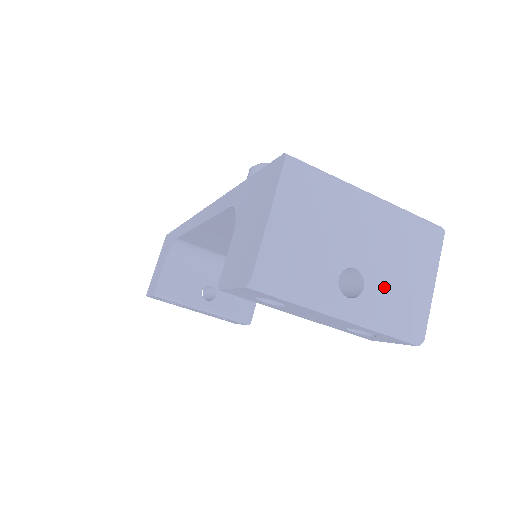
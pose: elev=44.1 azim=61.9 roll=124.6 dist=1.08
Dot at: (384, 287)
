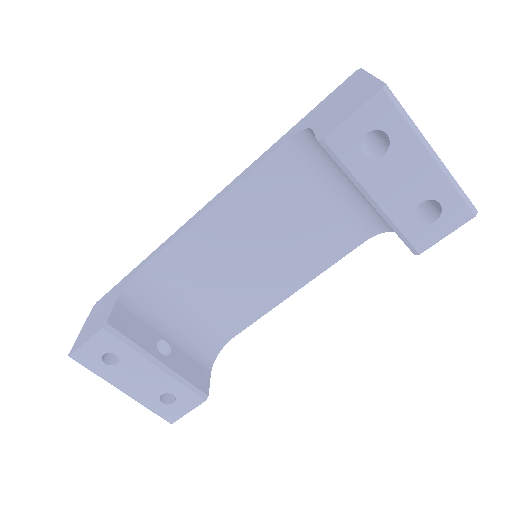
Dot at: occluded
